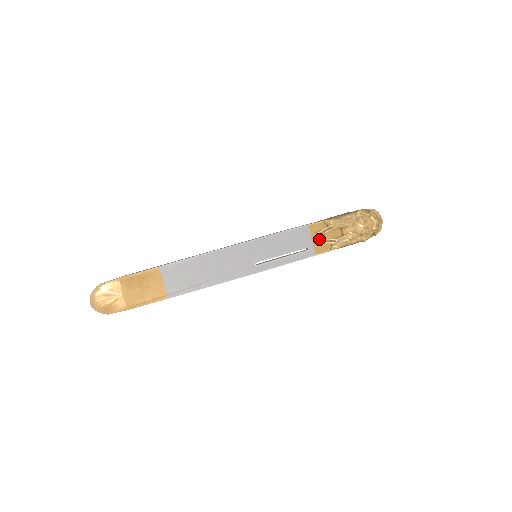
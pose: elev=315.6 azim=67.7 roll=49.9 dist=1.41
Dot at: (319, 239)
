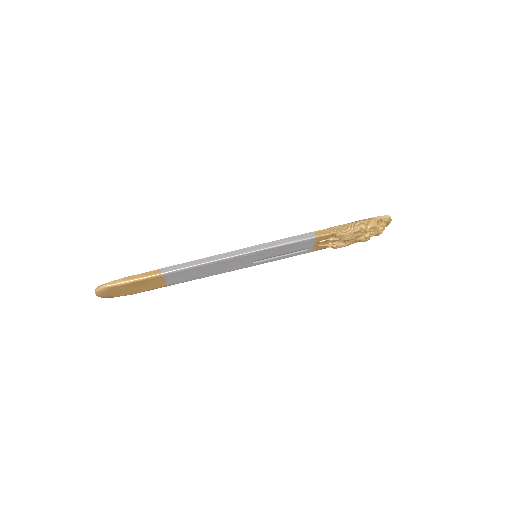
Dot at: (321, 243)
